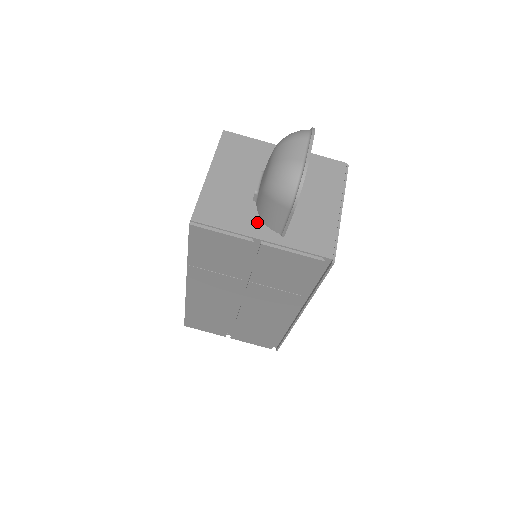
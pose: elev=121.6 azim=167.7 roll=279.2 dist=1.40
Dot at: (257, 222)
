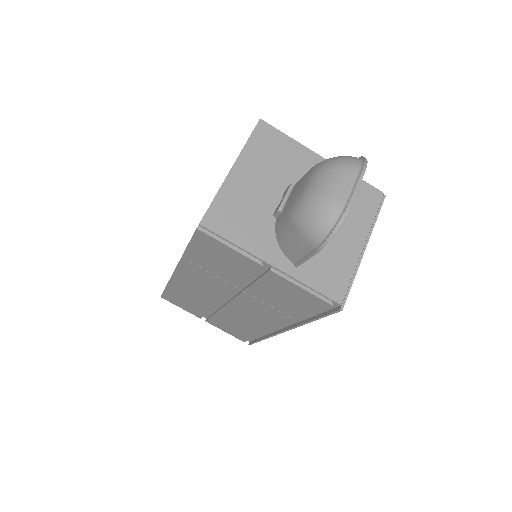
Dot at: (272, 243)
